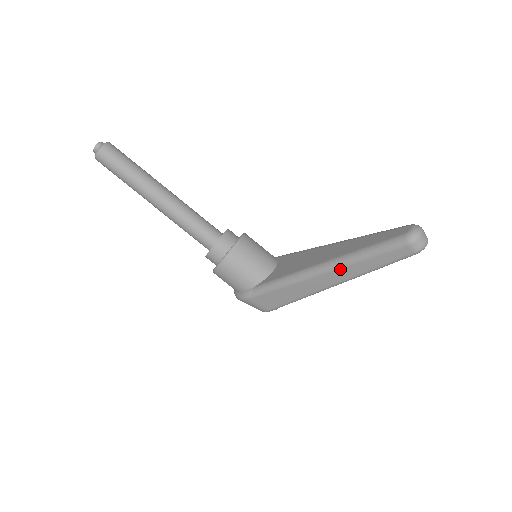
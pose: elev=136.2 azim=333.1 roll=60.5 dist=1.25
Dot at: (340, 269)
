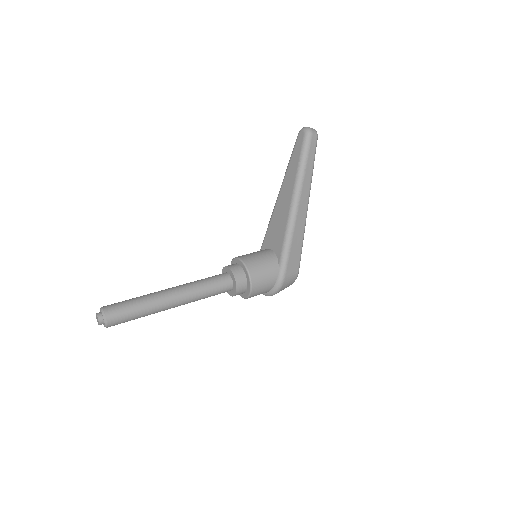
Dot at: (302, 188)
